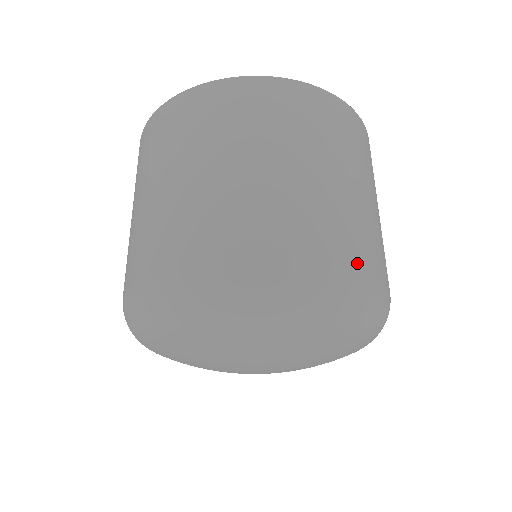
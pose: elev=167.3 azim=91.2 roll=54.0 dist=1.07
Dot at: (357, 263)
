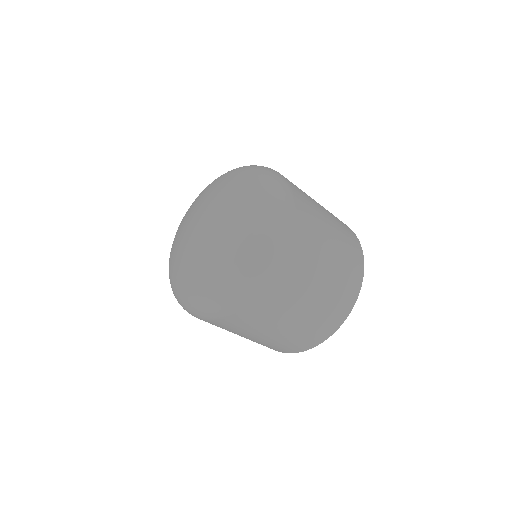
Dot at: occluded
